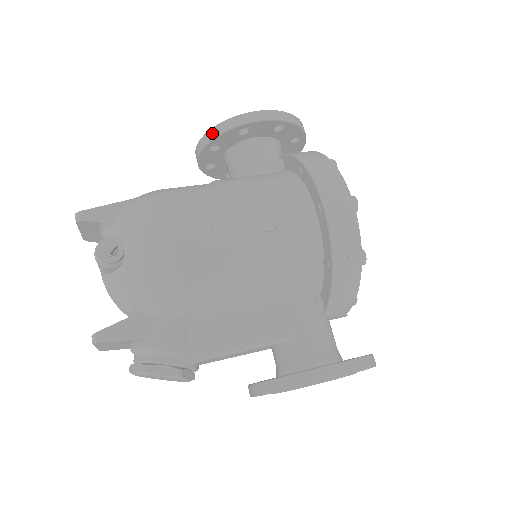
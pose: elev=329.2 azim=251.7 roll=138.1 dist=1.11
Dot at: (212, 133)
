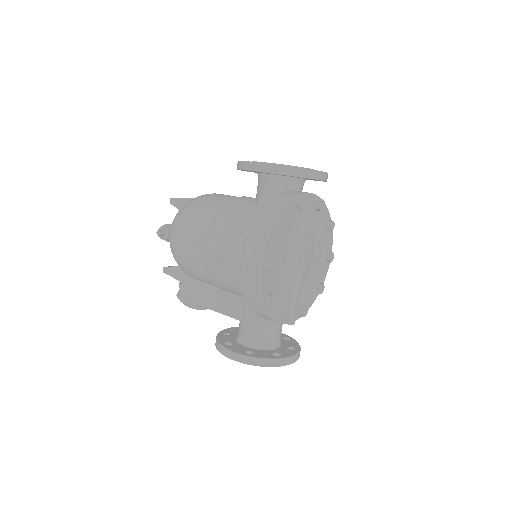
Dot at: occluded
